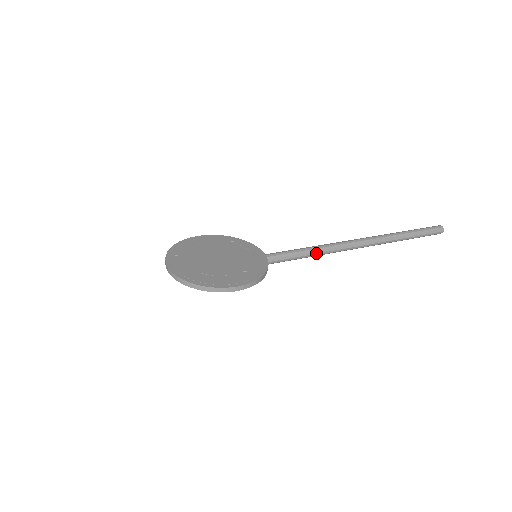
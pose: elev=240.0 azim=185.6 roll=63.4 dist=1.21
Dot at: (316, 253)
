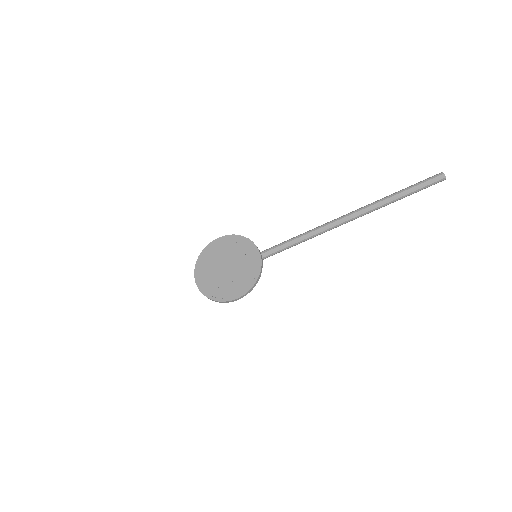
Dot at: (306, 240)
